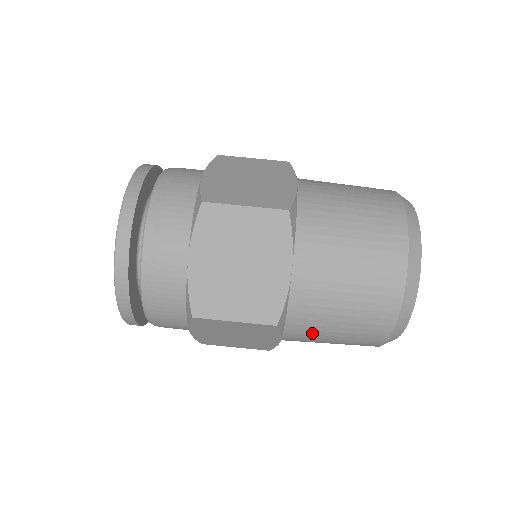
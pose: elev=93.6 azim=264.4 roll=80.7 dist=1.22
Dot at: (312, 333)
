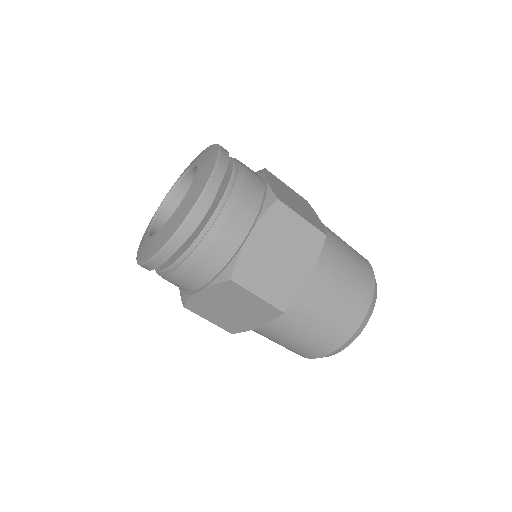
Dot at: occluded
